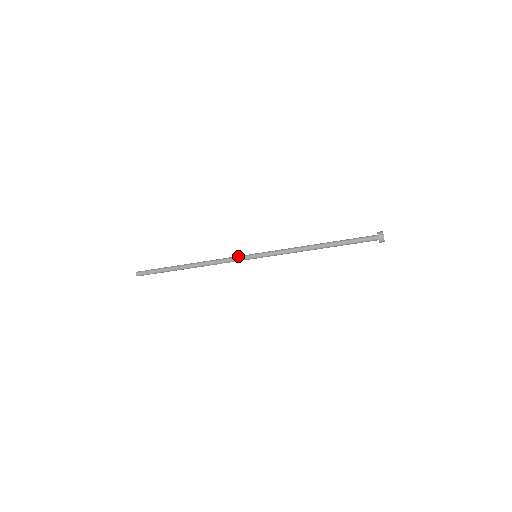
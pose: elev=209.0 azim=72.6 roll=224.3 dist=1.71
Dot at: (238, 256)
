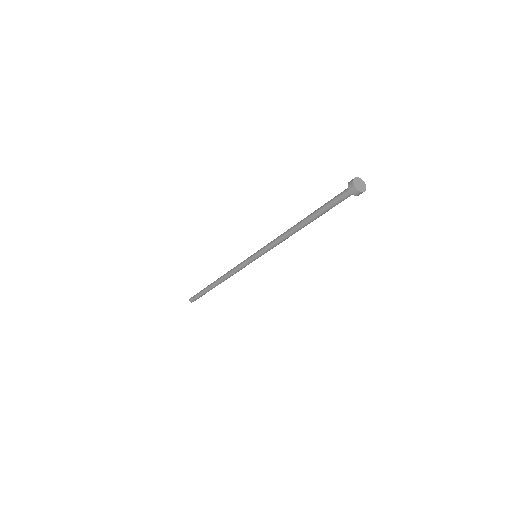
Dot at: occluded
